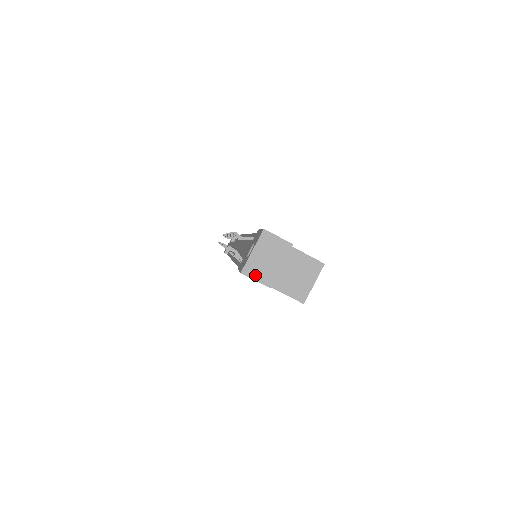
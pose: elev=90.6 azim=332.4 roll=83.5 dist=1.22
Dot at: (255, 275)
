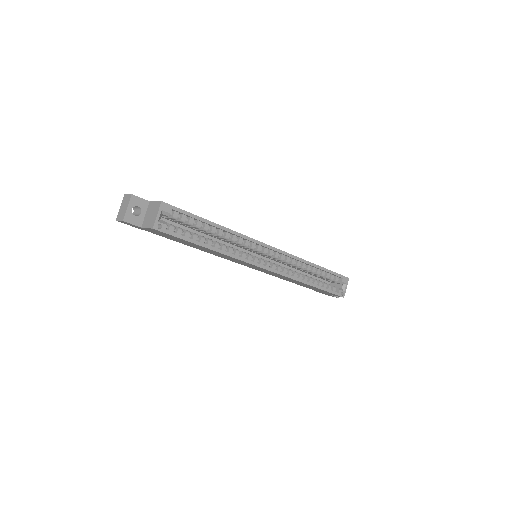
Dot at: (119, 218)
